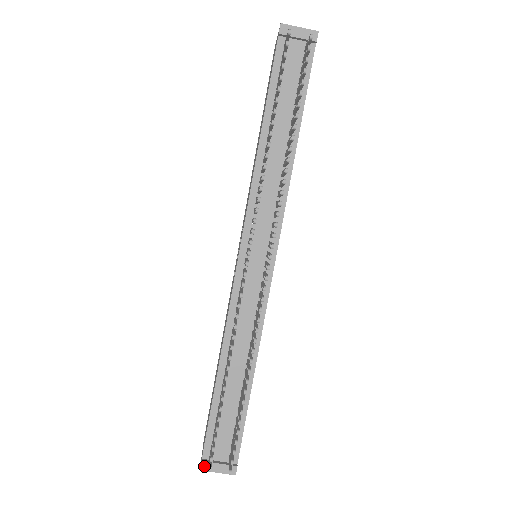
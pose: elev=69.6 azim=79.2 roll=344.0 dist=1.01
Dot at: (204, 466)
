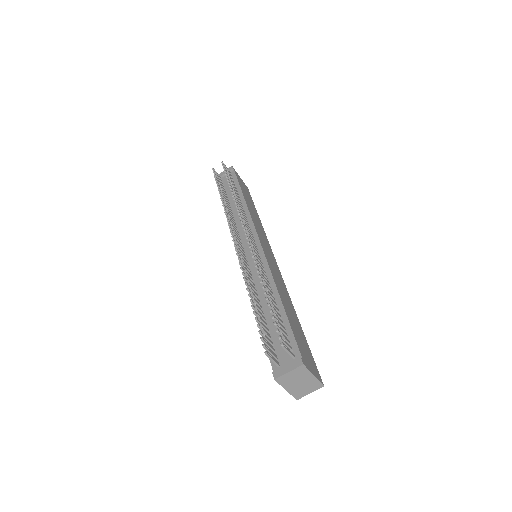
Dot at: (276, 374)
